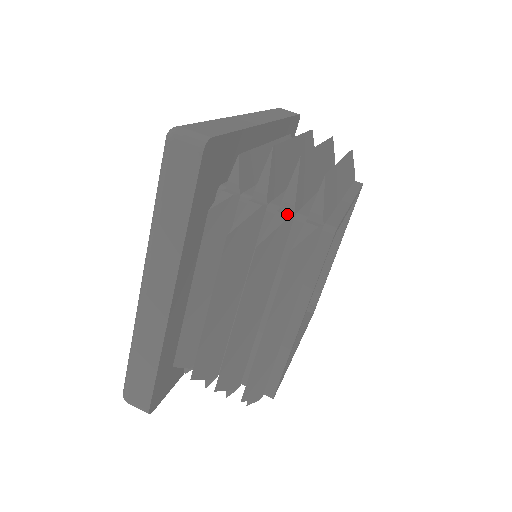
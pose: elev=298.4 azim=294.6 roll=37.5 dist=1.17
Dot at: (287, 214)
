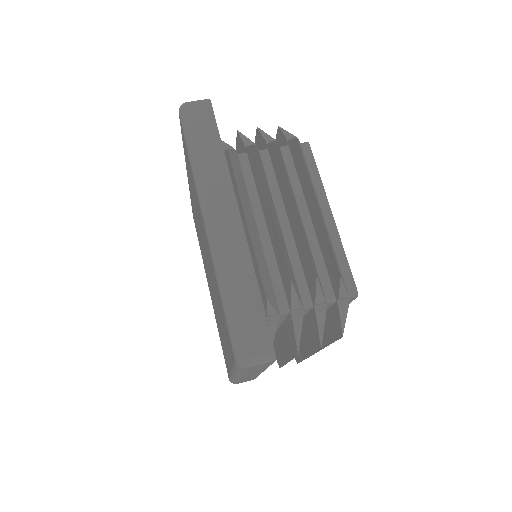
Dot at: (323, 310)
